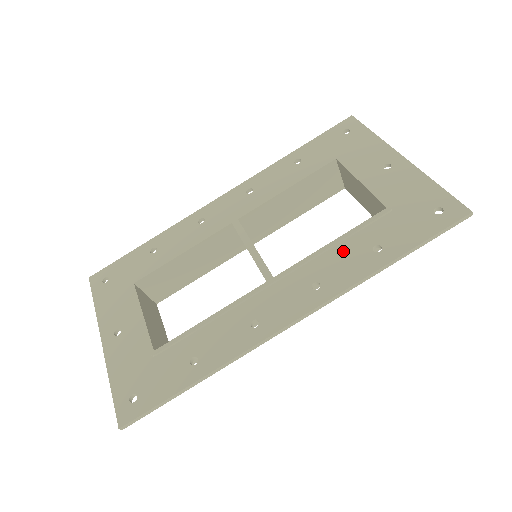
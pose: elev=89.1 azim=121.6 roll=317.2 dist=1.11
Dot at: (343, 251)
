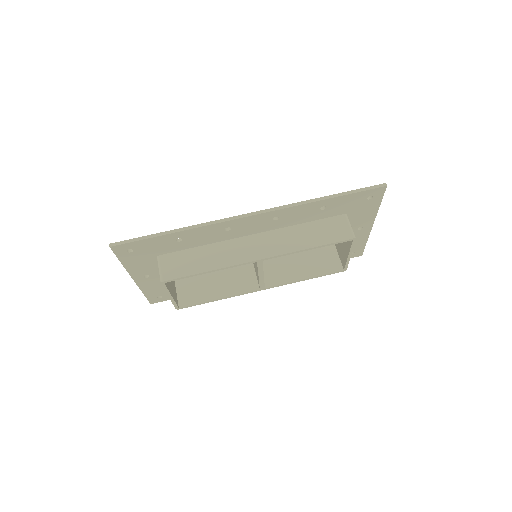
Dot at: occluded
